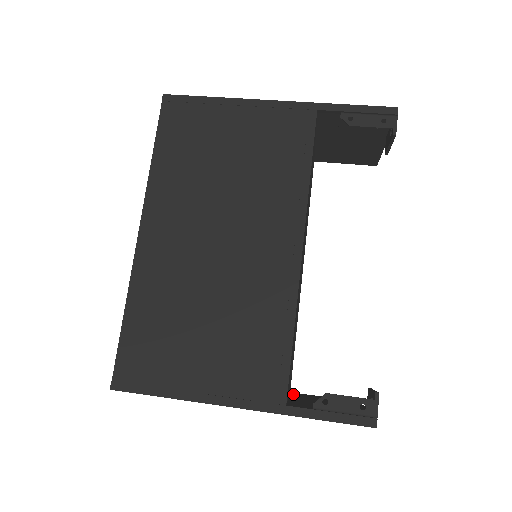
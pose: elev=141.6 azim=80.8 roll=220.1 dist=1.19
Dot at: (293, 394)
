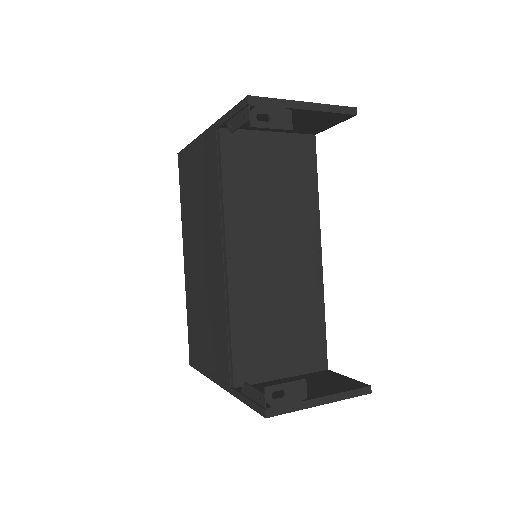
Dot at: (315, 373)
